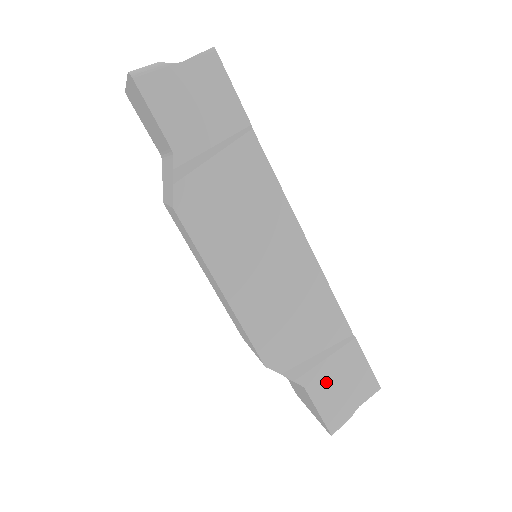
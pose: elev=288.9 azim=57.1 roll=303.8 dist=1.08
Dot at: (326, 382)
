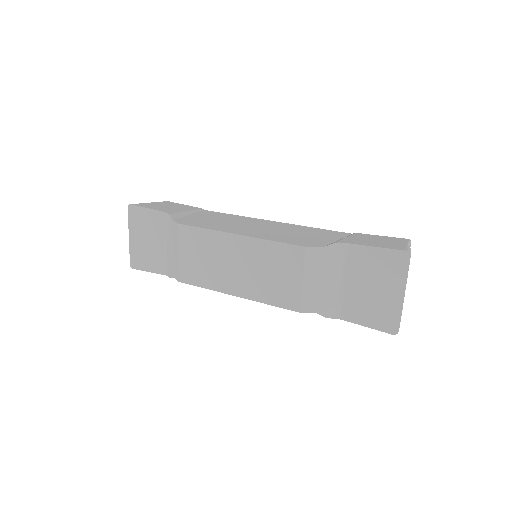
Dot at: (361, 241)
